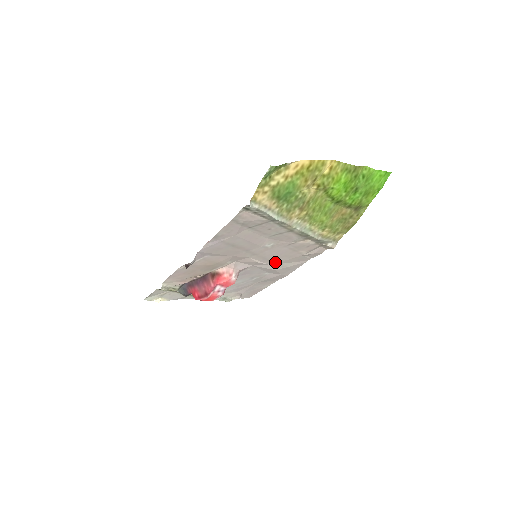
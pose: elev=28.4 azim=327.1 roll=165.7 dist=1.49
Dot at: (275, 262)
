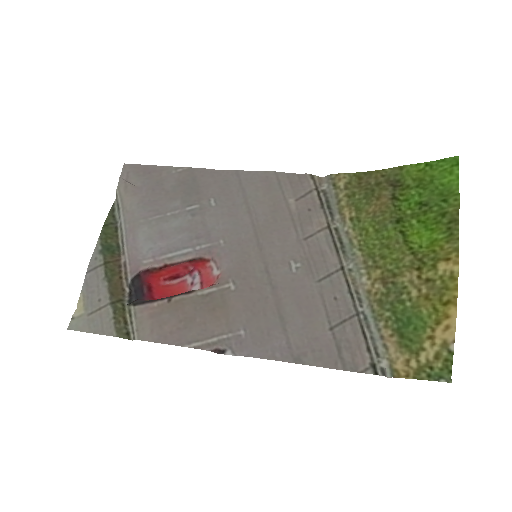
Dot at: (253, 221)
